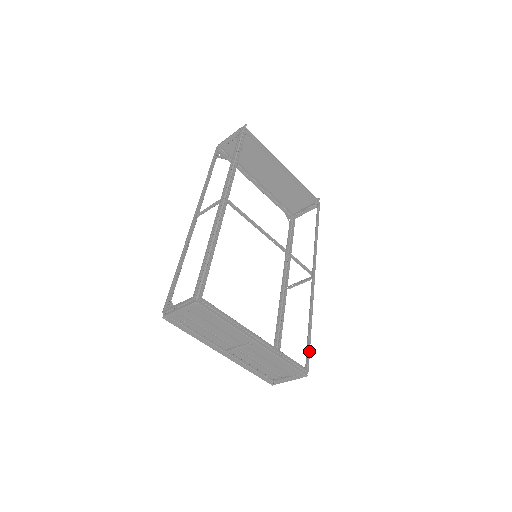
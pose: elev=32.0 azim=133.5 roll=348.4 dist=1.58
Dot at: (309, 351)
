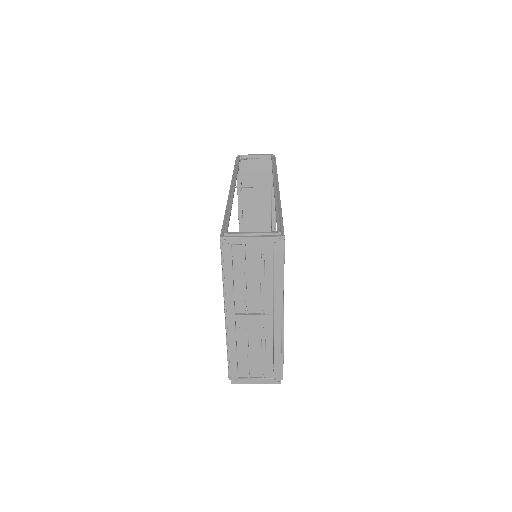
Dot at: occluded
